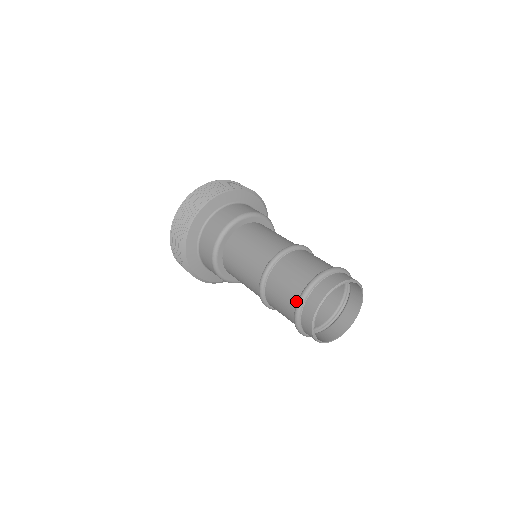
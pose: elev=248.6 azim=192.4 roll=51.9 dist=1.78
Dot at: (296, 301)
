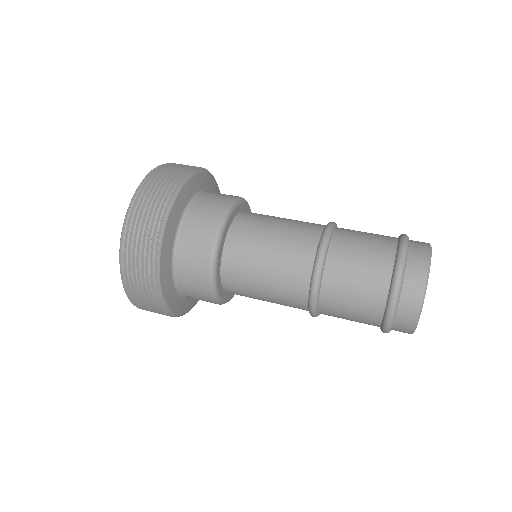
Dot at: (384, 298)
